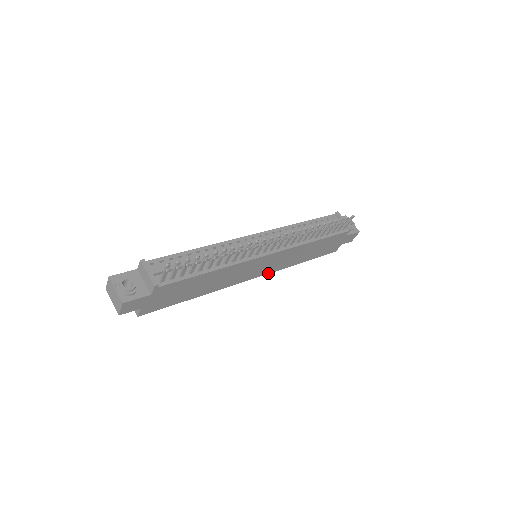
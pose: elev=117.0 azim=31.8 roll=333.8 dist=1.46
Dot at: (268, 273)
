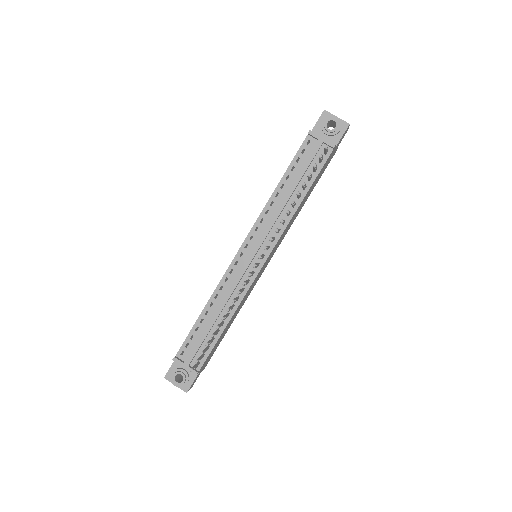
Dot at: occluded
